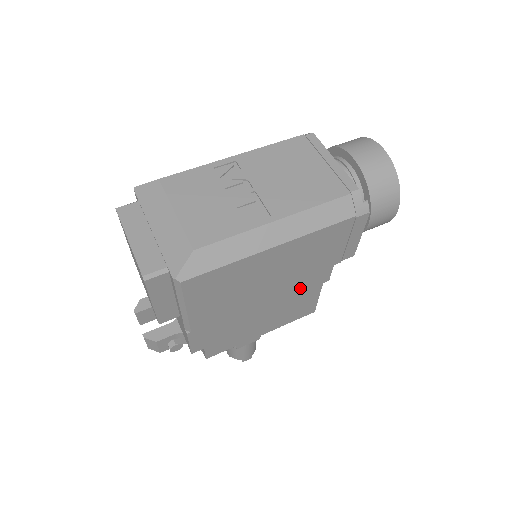
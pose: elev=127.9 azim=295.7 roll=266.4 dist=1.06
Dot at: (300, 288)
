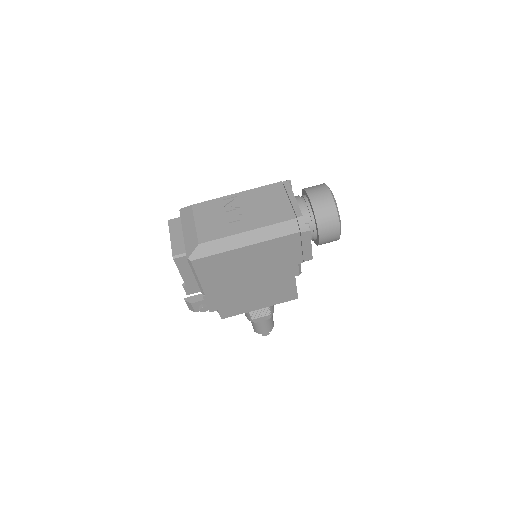
Dot at: (277, 277)
